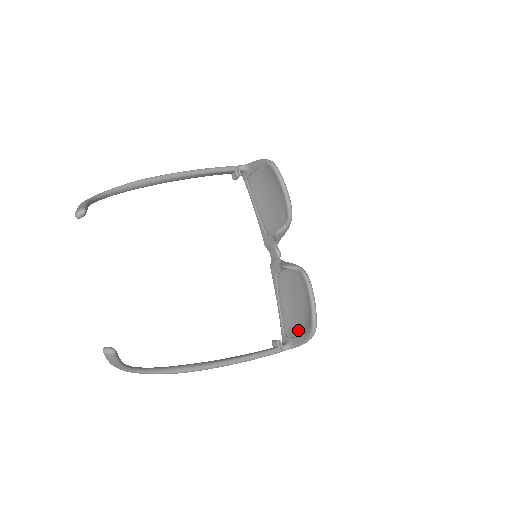
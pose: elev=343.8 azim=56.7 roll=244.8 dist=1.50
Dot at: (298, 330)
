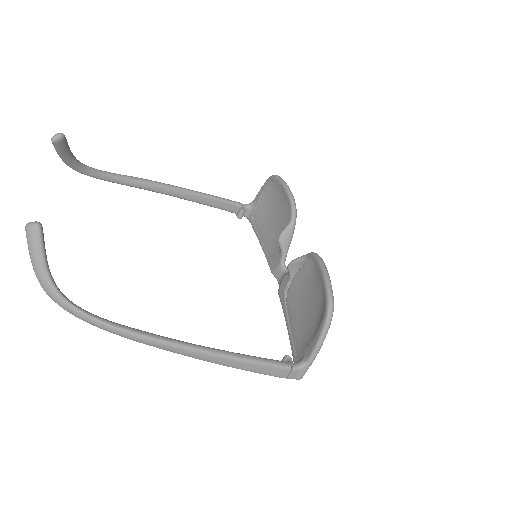
Dot at: (313, 334)
